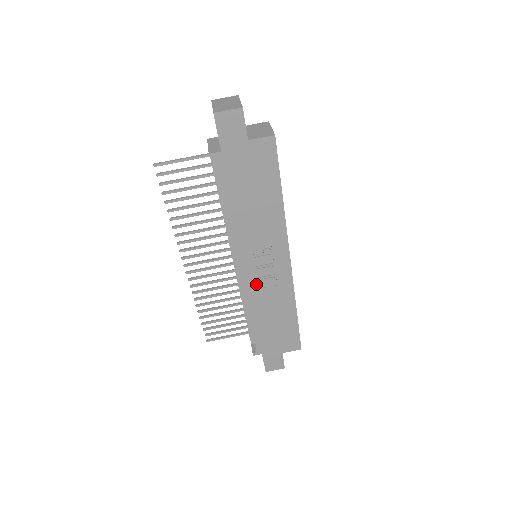
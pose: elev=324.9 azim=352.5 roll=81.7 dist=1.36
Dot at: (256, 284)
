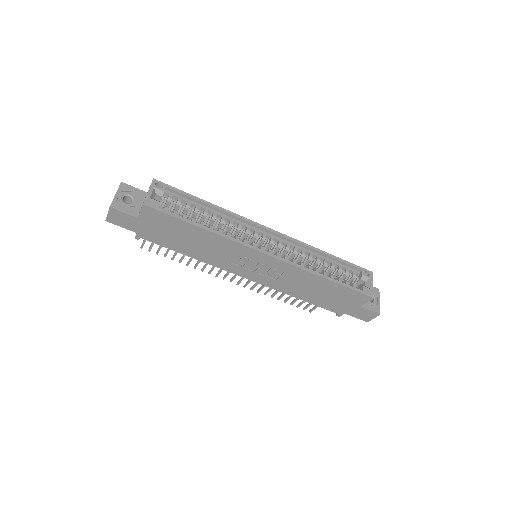
Dot at: (269, 279)
